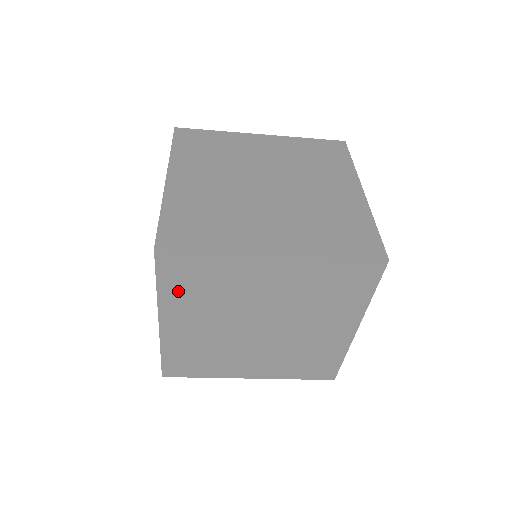
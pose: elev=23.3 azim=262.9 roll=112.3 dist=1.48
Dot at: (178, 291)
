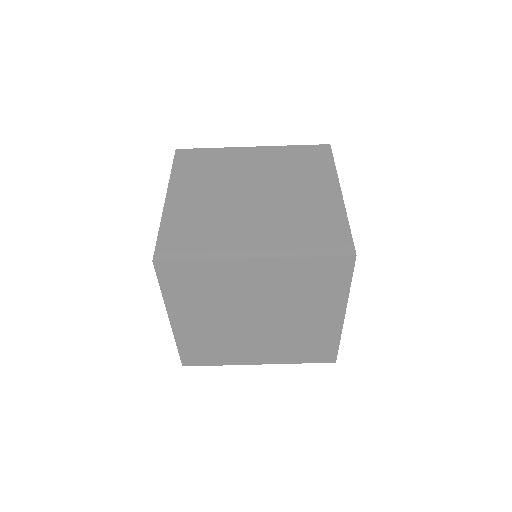
Dot at: (186, 172)
